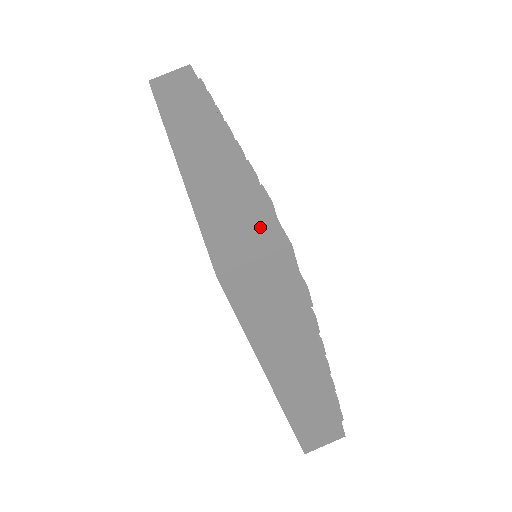
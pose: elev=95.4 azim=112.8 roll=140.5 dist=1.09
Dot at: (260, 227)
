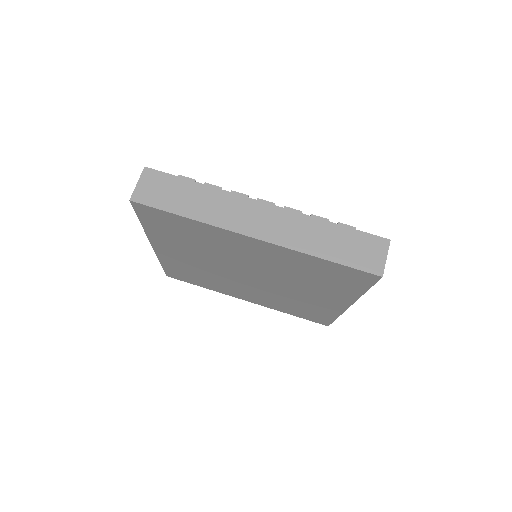
Dot at: occluded
